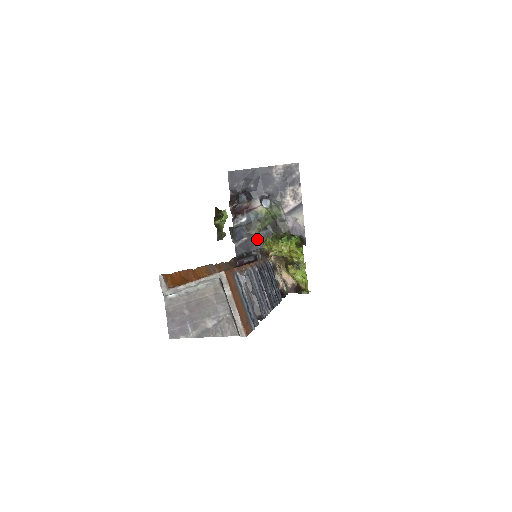
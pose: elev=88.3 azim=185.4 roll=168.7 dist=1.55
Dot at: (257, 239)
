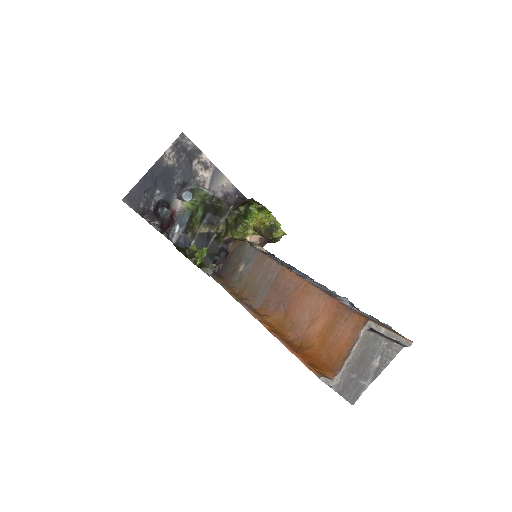
Dot at: (203, 233)
